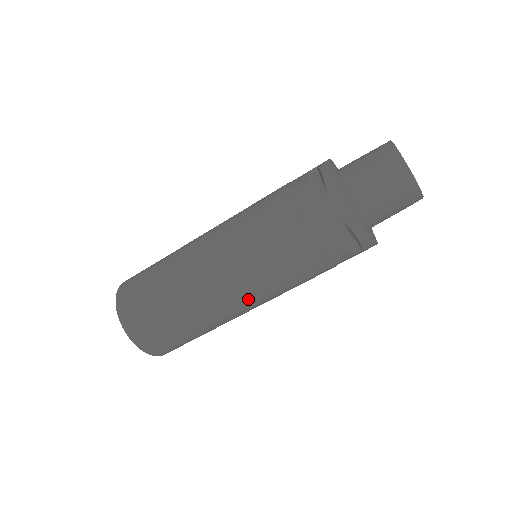
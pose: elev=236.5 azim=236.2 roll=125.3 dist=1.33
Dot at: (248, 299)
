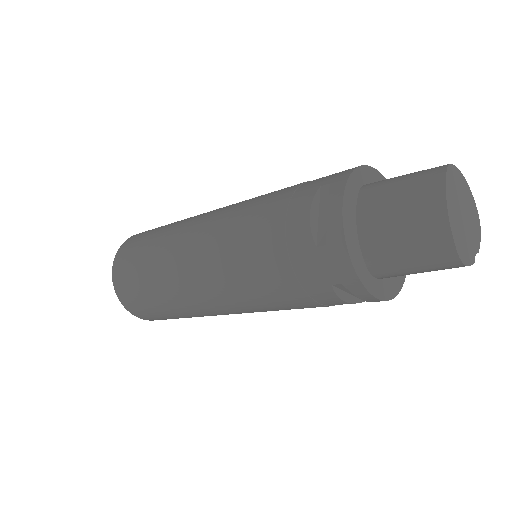
Dot at: (238, 312)
